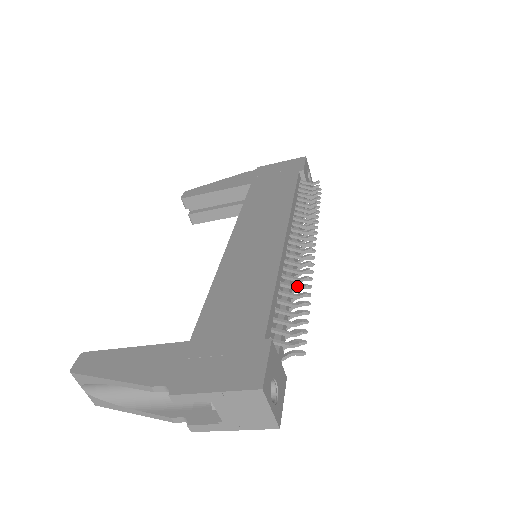
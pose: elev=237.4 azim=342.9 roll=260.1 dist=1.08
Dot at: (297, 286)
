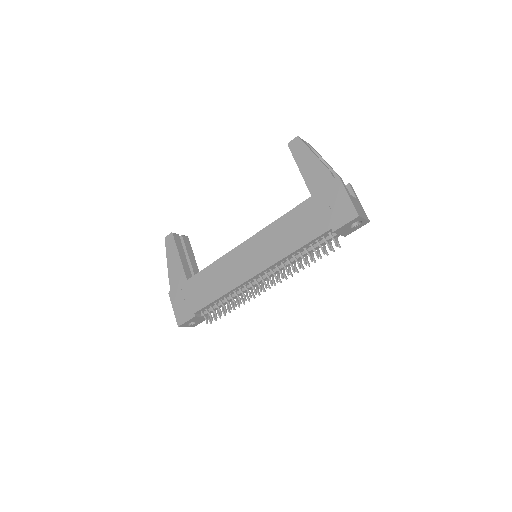
Dot at: (234, 302)
